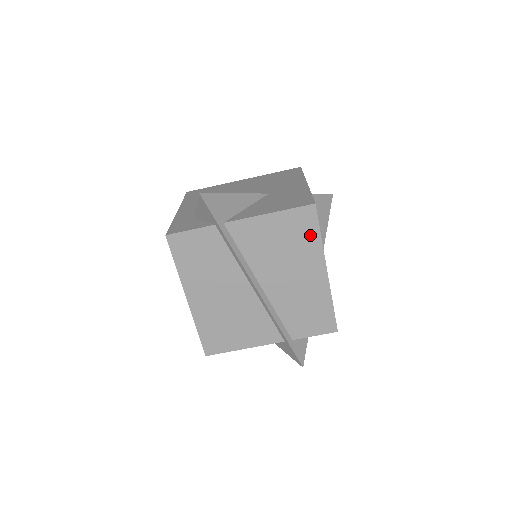
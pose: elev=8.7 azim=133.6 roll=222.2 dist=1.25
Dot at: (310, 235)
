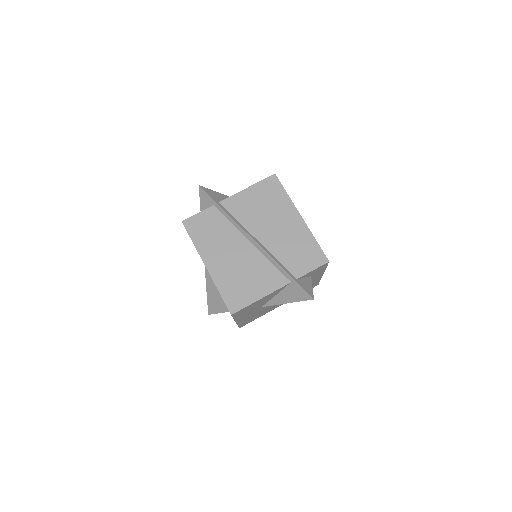
Dot at: (279, 194)
